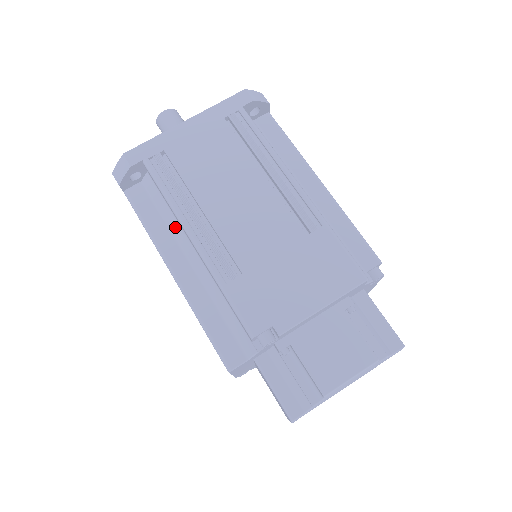
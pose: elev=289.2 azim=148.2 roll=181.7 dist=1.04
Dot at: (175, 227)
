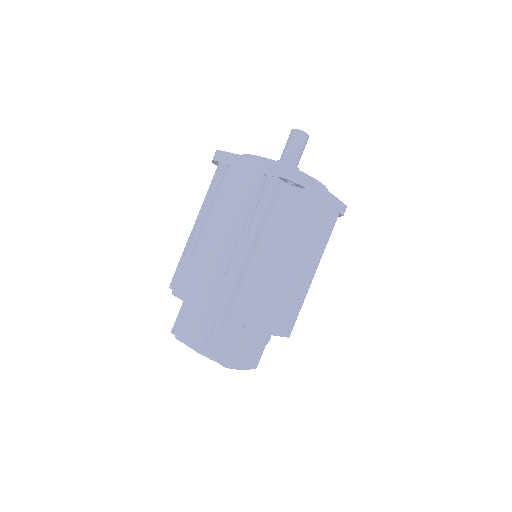
Dot at: occluded
